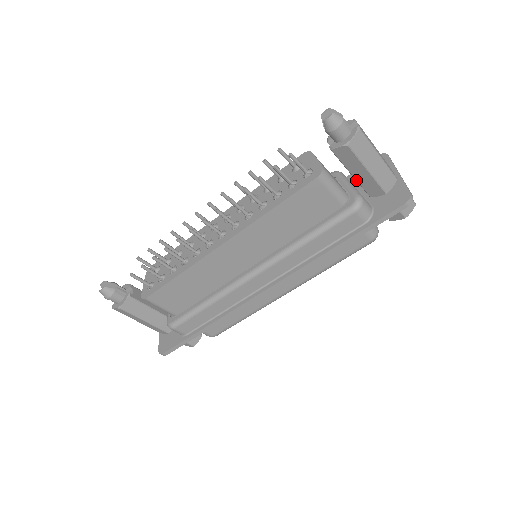
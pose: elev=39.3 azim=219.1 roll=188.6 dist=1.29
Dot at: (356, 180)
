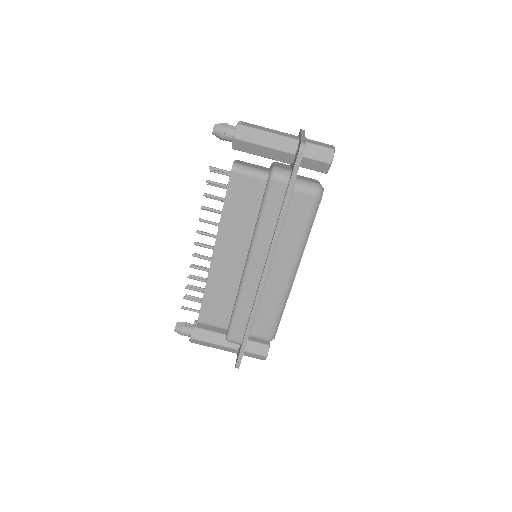
Dot at: (269, 158)
